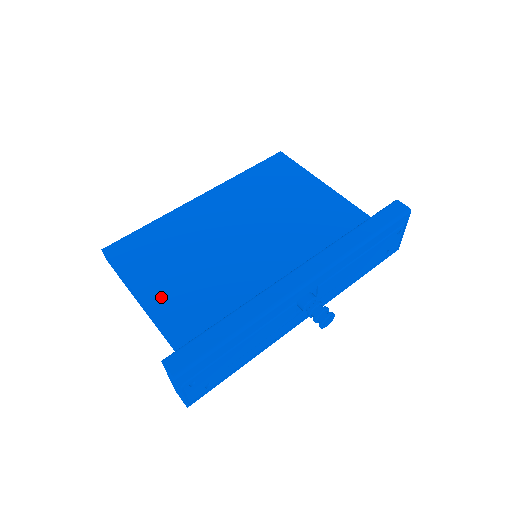
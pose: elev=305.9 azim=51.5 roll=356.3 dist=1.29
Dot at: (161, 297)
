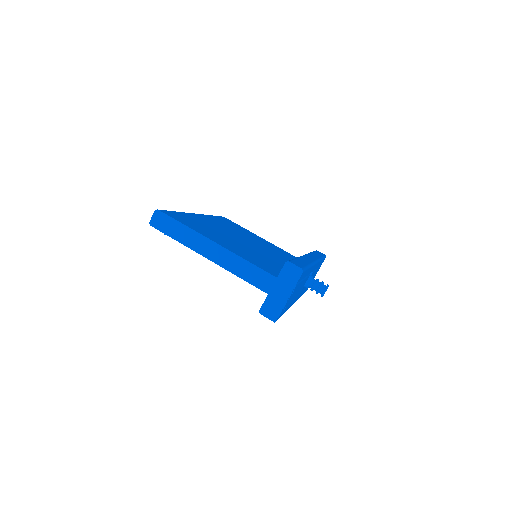
Dot at: (230, 247)
